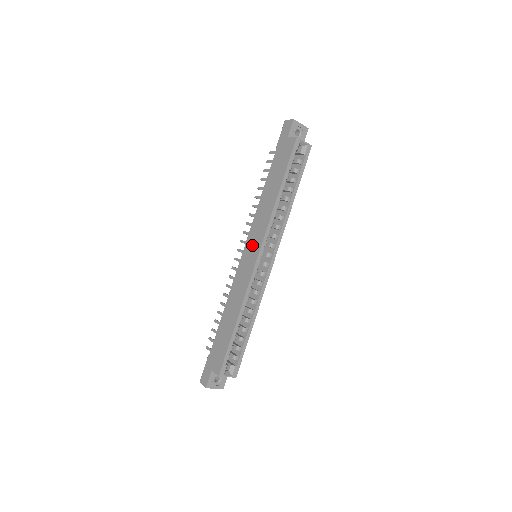
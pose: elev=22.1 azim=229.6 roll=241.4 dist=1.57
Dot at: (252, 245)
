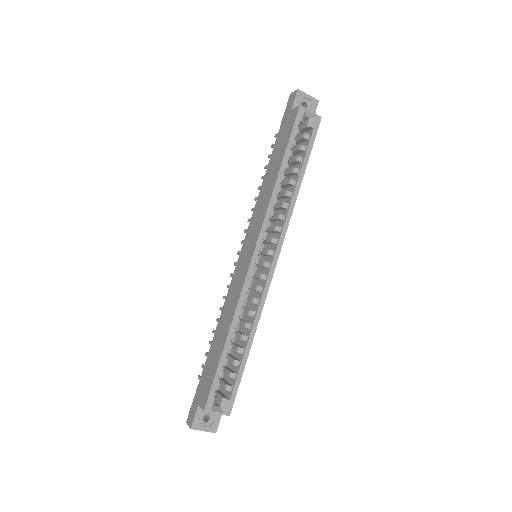
Dot at: (249, 241)
